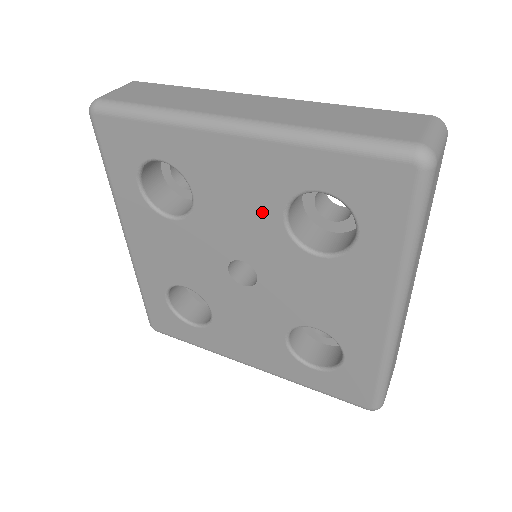
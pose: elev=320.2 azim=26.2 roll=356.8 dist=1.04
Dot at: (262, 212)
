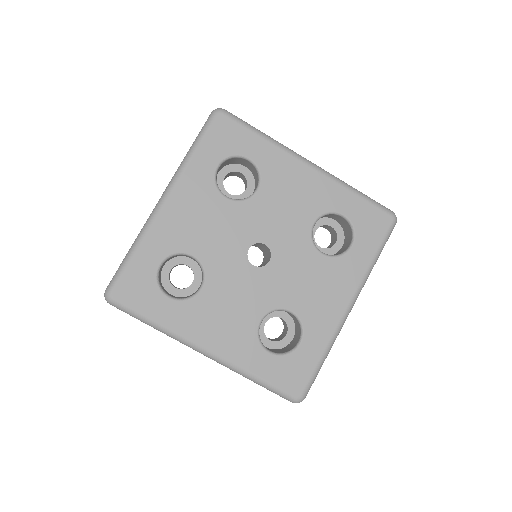
Dot at: (219, 210)
